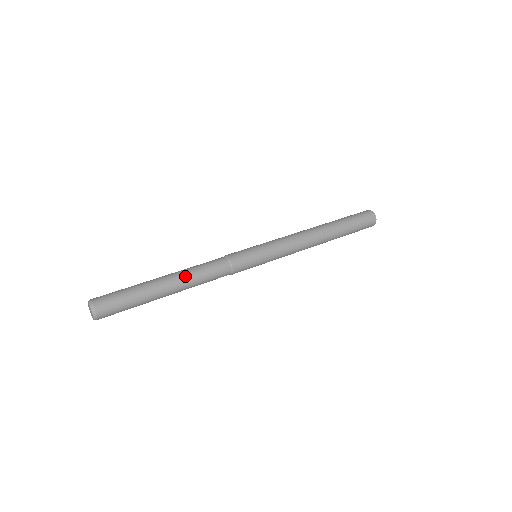
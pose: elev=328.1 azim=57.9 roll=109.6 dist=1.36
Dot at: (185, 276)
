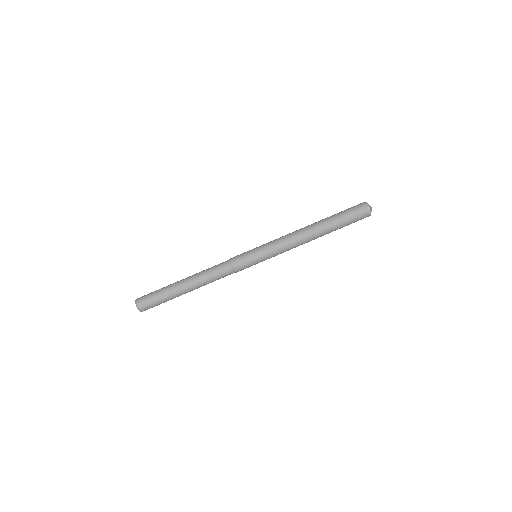
Dot at: (200, 284)
